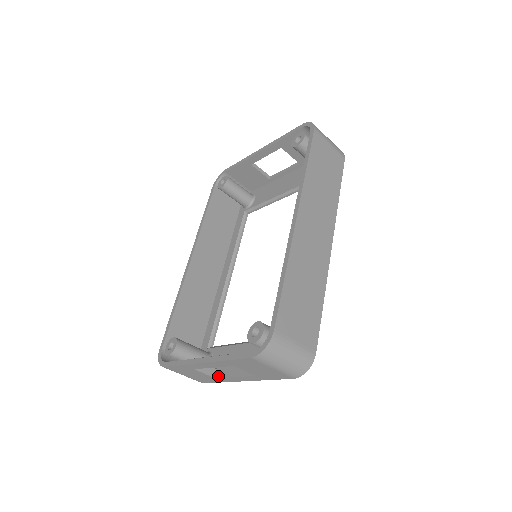
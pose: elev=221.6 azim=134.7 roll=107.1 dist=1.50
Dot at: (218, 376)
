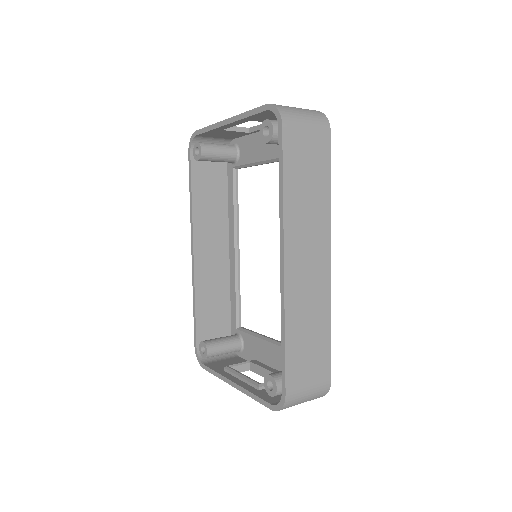
Dot at: (252, 370)
